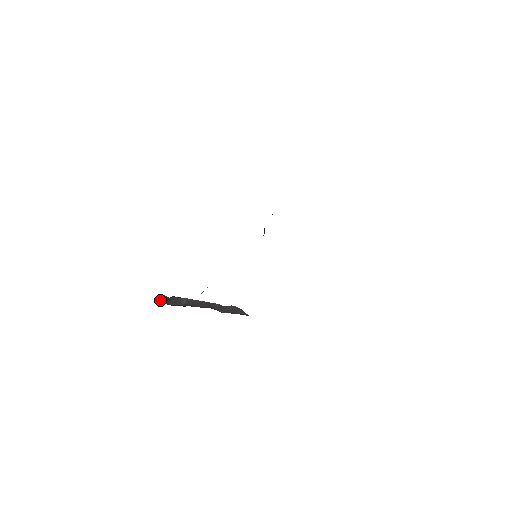
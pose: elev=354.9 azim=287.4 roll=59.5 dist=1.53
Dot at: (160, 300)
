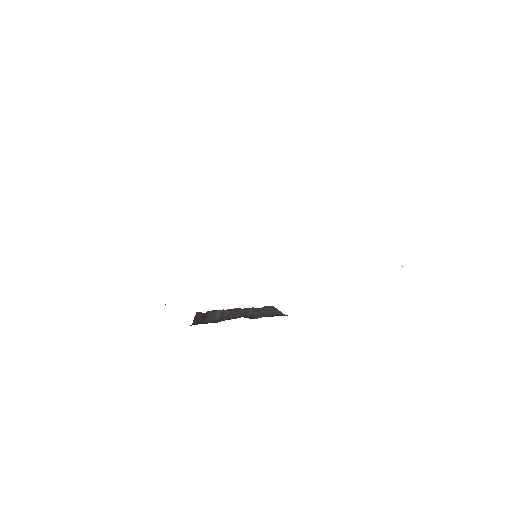
Dot at: (196, 320)
